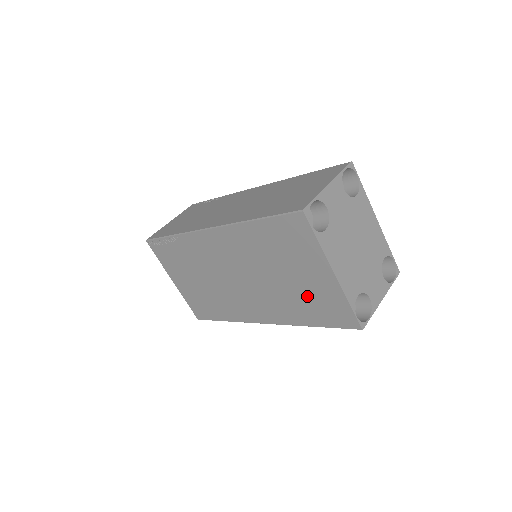
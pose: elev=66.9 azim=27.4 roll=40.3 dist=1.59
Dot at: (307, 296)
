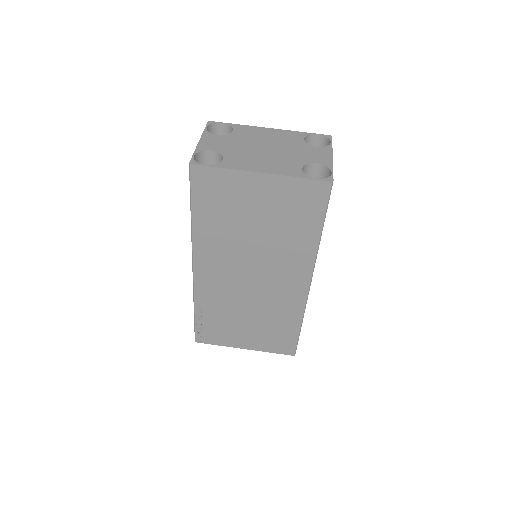
Dot at: (282, 216)
